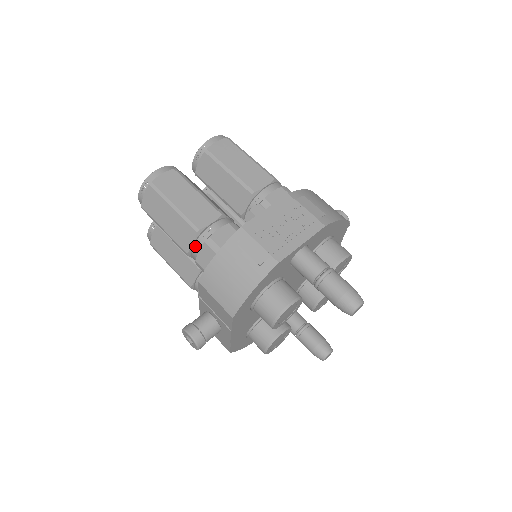
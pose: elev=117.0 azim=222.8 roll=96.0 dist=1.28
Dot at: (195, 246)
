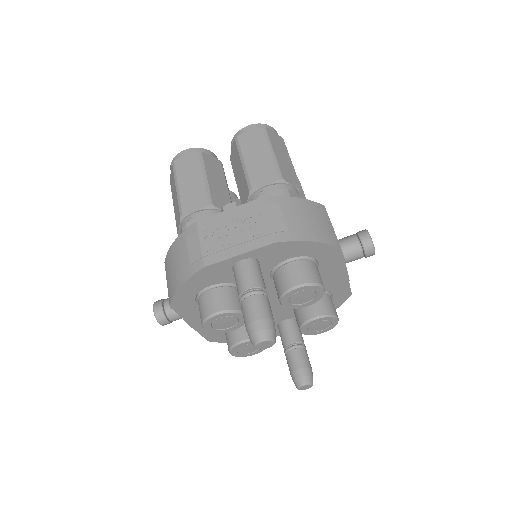
Dot at: (180, 229)
